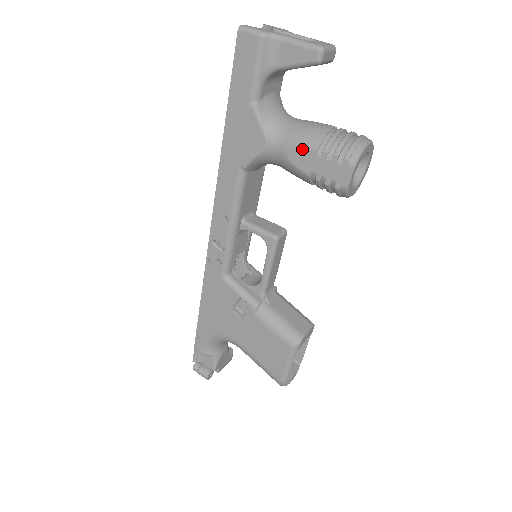
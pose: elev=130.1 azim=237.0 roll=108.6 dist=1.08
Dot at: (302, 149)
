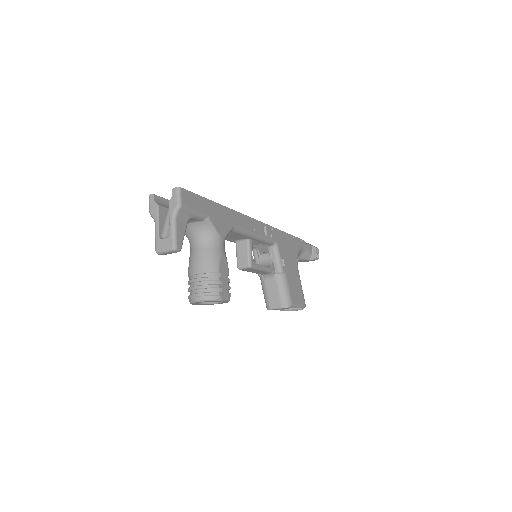
Dot at: occluded
